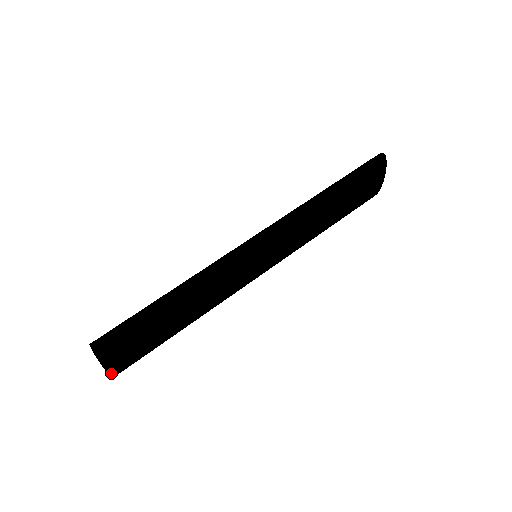
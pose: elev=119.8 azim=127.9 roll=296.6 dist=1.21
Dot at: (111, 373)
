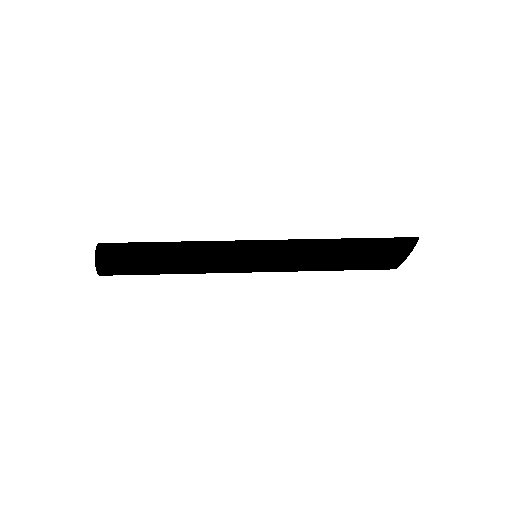
Dot at: (97, 261)
